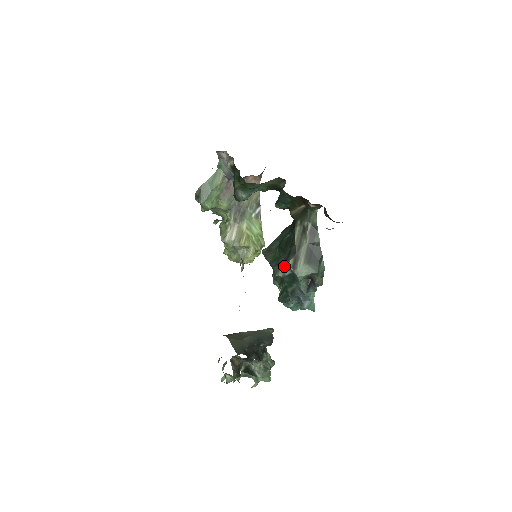
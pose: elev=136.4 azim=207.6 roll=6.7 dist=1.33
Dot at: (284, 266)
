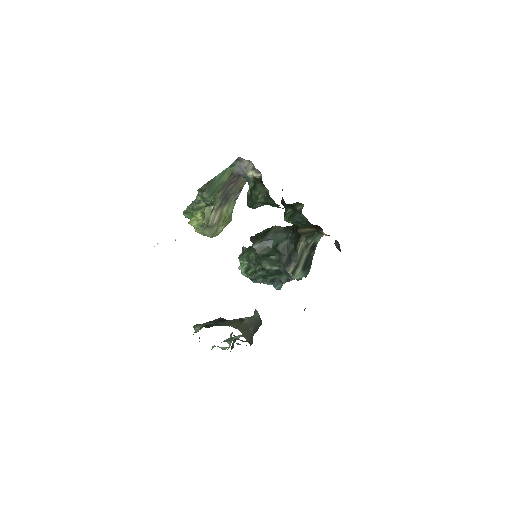
Dot at: (274, 263)
